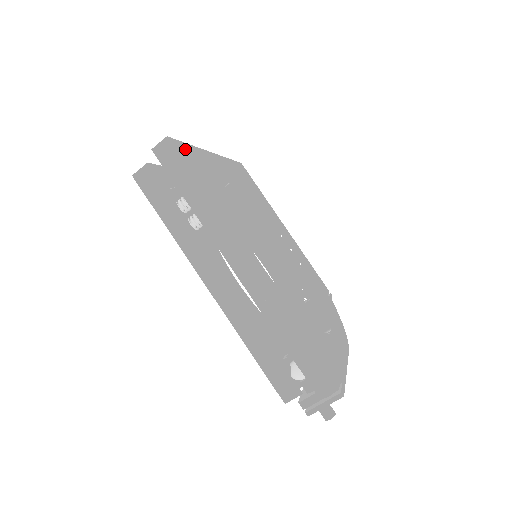
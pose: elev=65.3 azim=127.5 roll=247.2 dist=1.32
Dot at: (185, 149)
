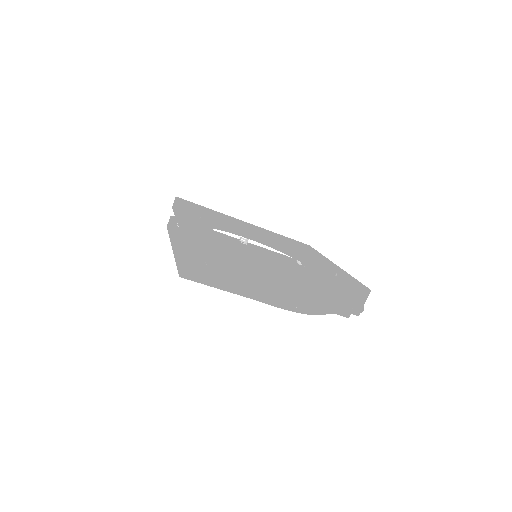
Dot at: (193, 203)
